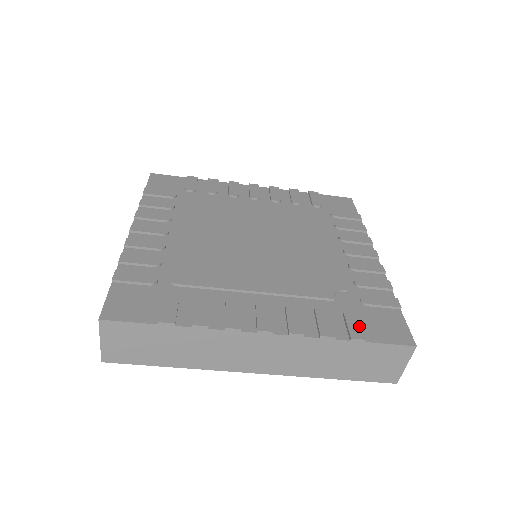
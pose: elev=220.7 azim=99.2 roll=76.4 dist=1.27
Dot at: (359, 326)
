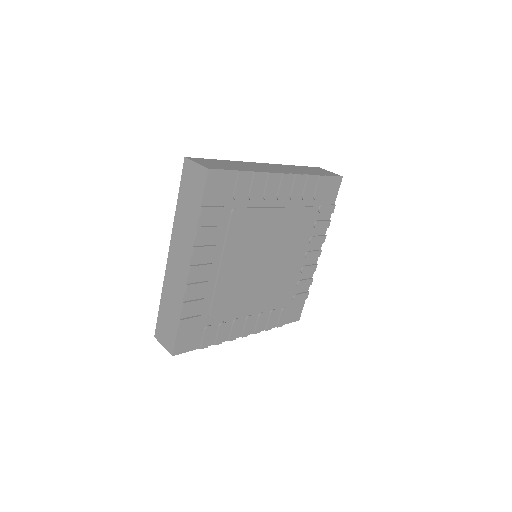
Dot at: (284, 319)
